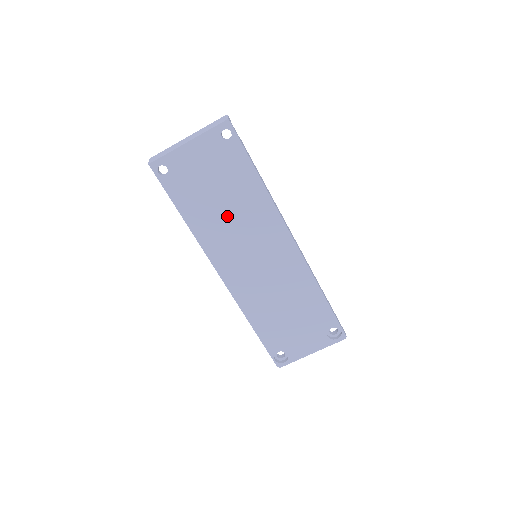
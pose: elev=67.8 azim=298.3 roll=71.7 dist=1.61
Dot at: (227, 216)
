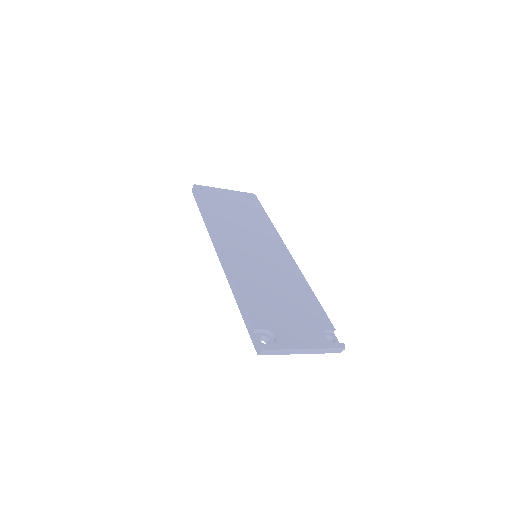
Dot at: occluded
